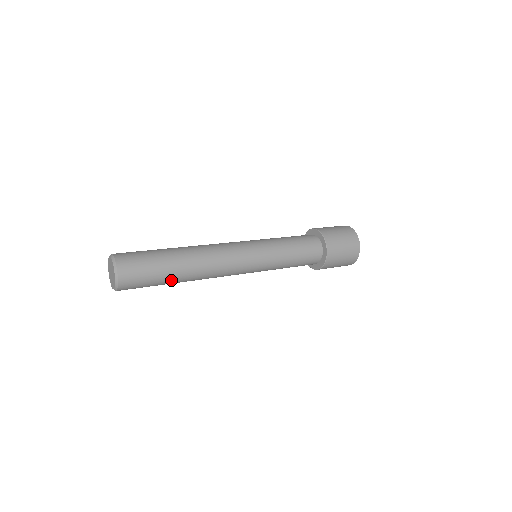
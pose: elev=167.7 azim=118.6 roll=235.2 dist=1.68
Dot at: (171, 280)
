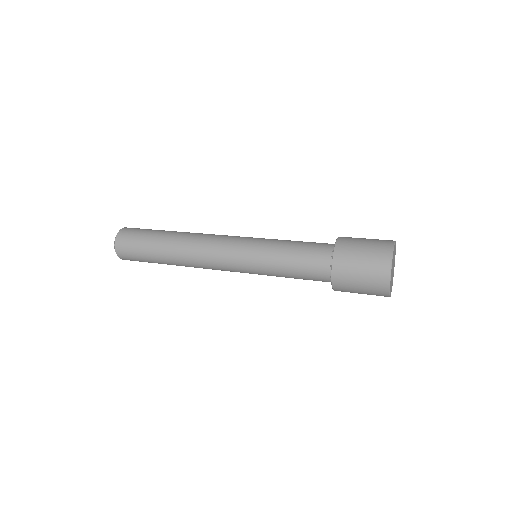
Dot at: (157, 254)
